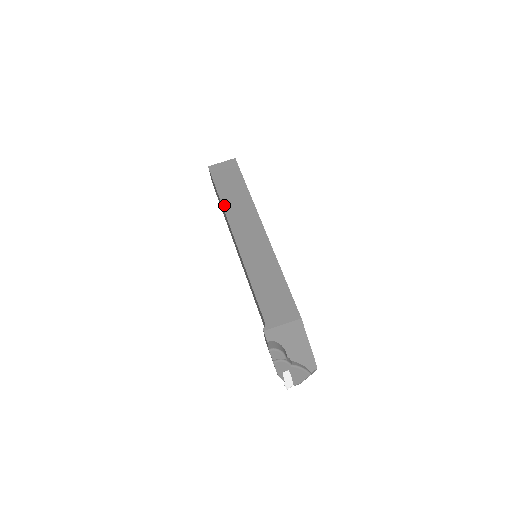
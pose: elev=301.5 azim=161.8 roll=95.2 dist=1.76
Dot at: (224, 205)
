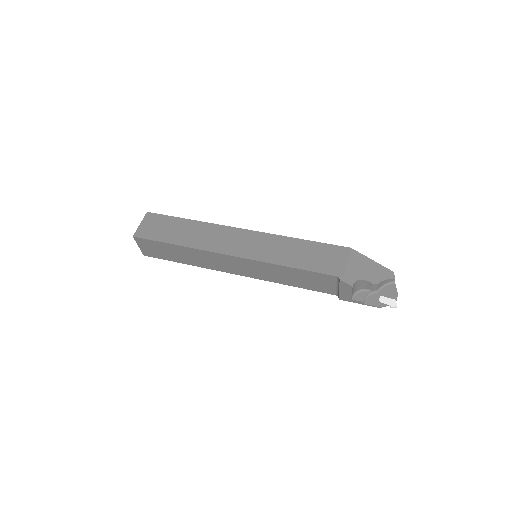
Dot at: (188, 245)
